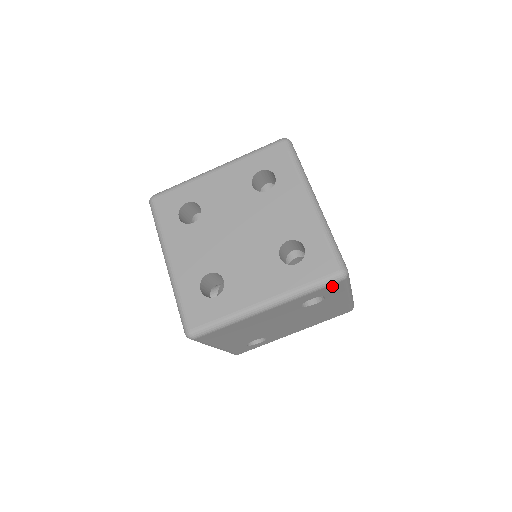
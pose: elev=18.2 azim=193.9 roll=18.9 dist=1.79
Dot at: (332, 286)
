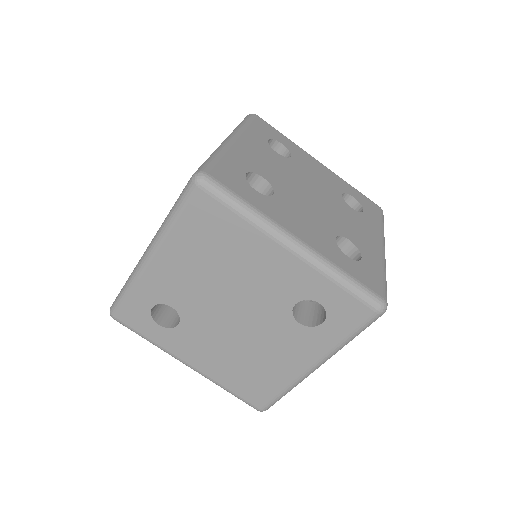
Dot at: (359, 308)
